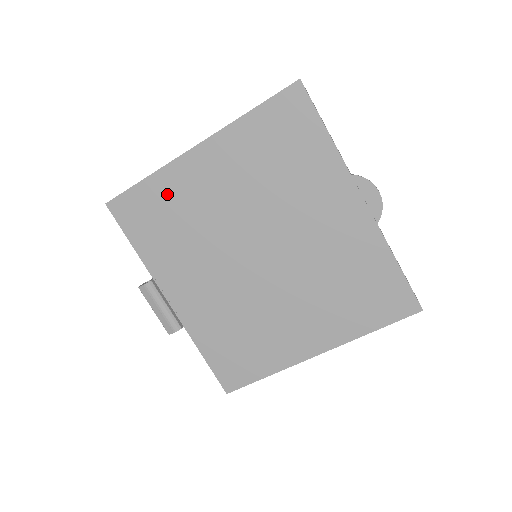
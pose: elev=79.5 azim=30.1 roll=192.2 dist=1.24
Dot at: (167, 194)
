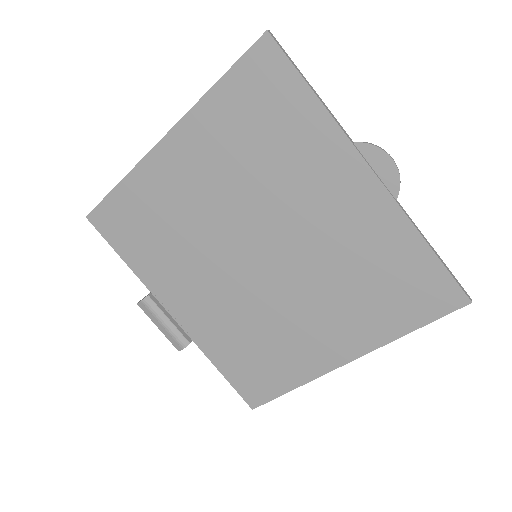
Dot at: (145, 198)
